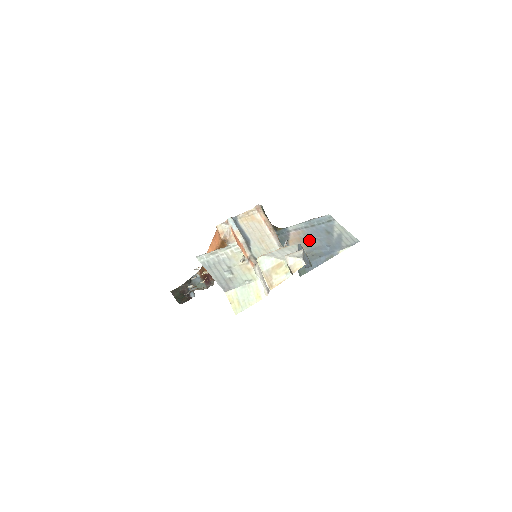
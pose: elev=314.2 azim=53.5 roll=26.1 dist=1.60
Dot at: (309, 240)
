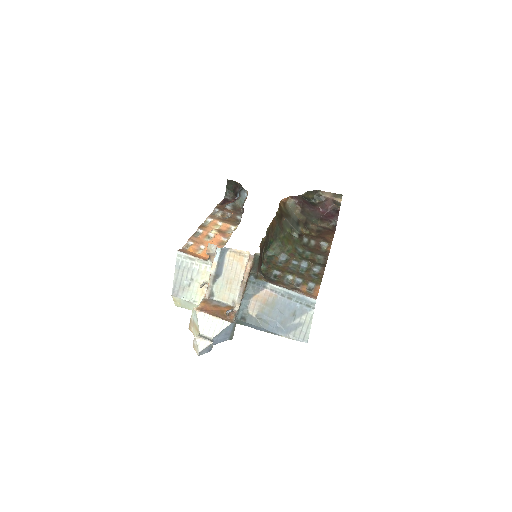
Dot at: (271, 308)
